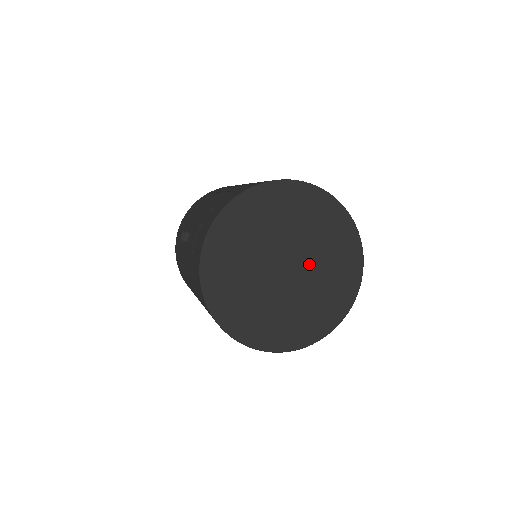
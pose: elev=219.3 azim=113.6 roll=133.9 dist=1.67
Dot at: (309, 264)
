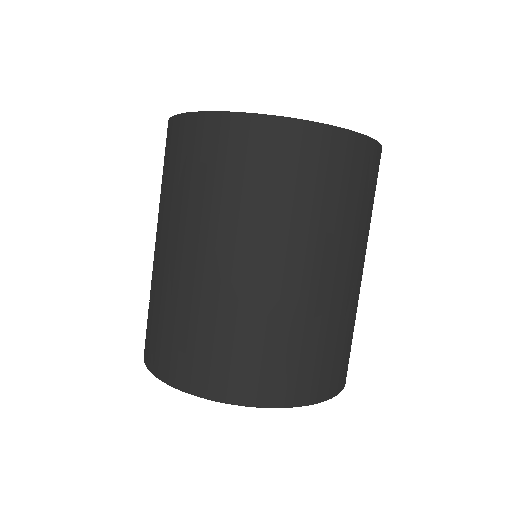
Dot at: occluded
